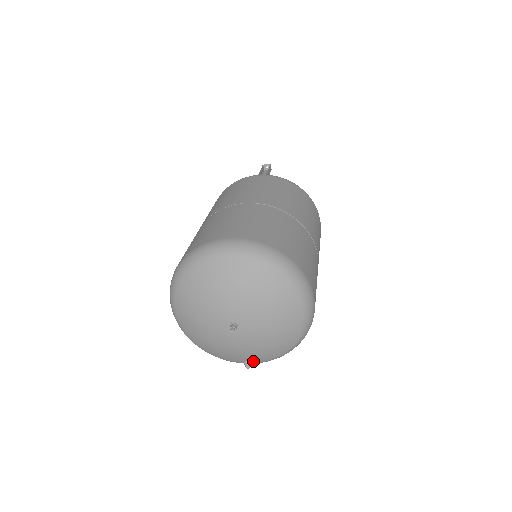
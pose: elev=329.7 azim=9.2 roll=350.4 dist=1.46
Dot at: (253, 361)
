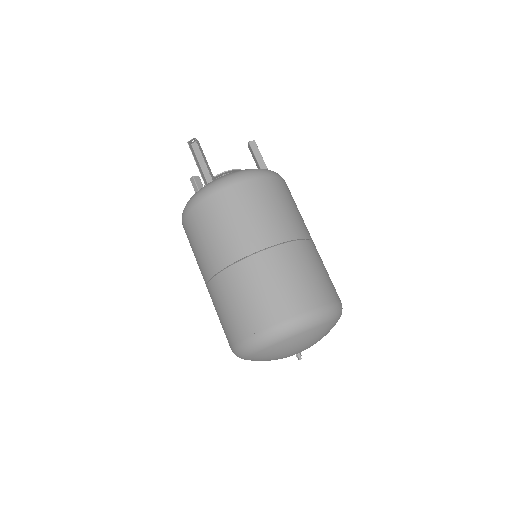
Dot at: occluded
